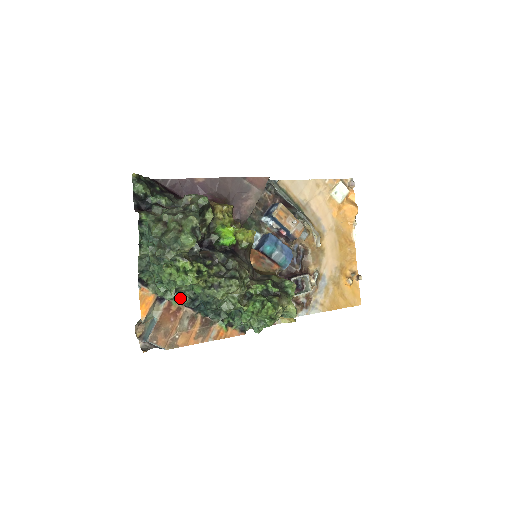
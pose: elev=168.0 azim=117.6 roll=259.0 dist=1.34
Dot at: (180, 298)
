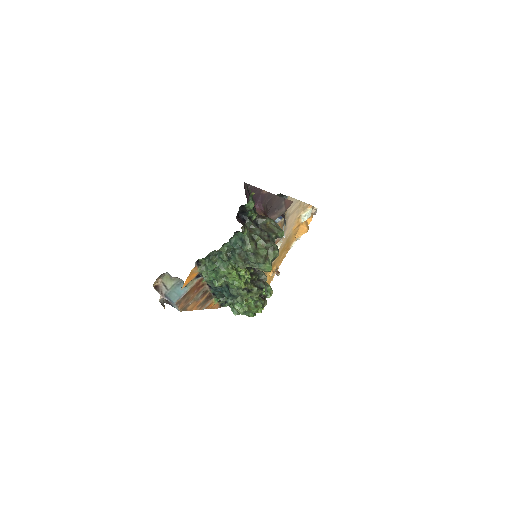
Dot at: (211, 280)
